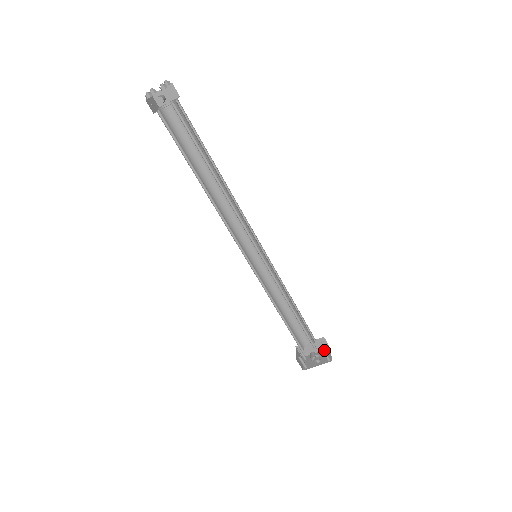
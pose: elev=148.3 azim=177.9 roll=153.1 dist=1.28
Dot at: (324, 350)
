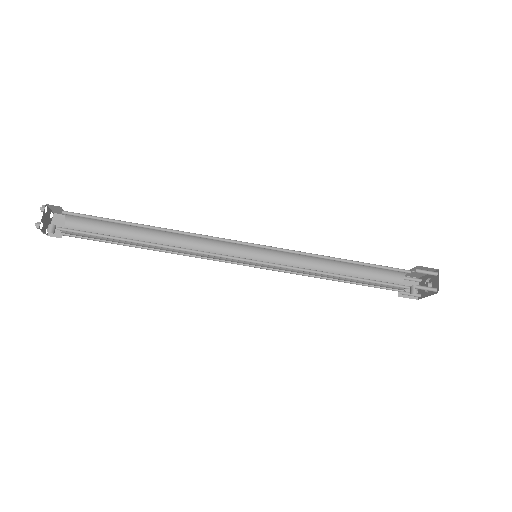
Dot at: (418, 288)
